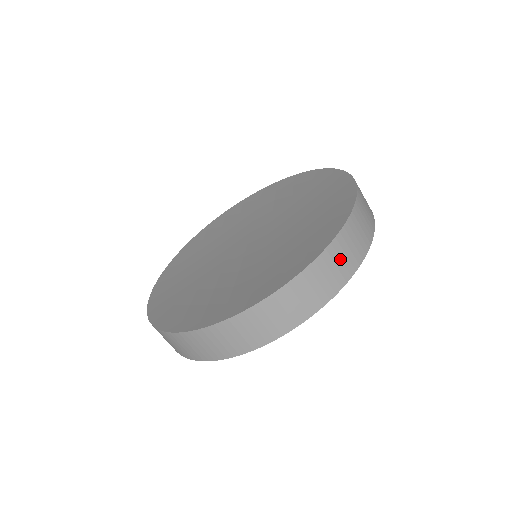
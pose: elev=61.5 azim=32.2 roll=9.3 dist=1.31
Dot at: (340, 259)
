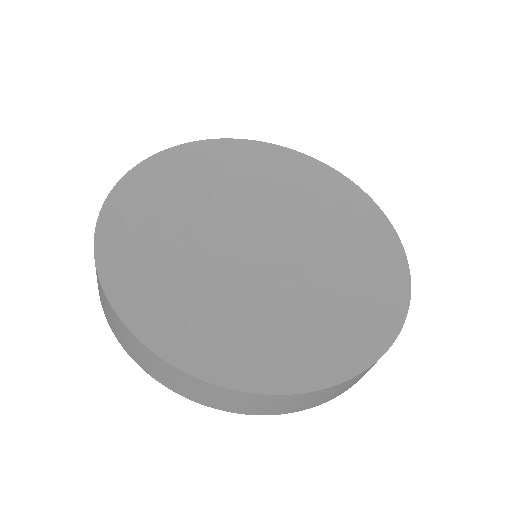
Dot at: occluded
